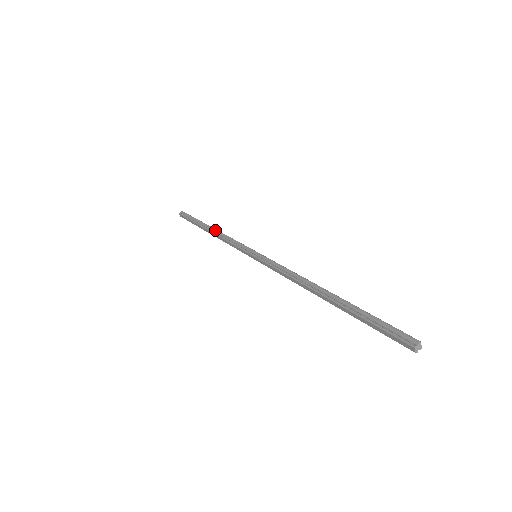
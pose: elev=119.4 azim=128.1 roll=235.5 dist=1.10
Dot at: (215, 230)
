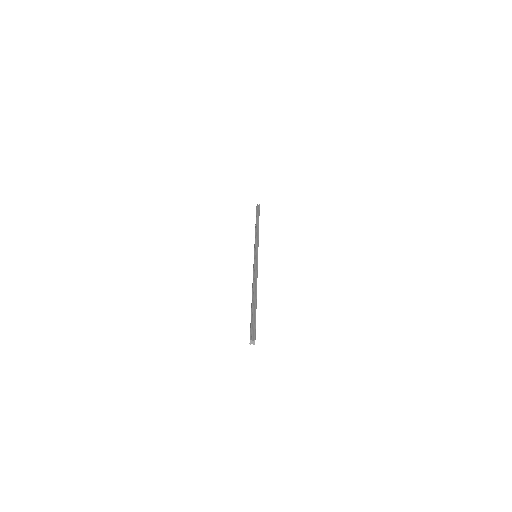
Dot at: (258, 228)
